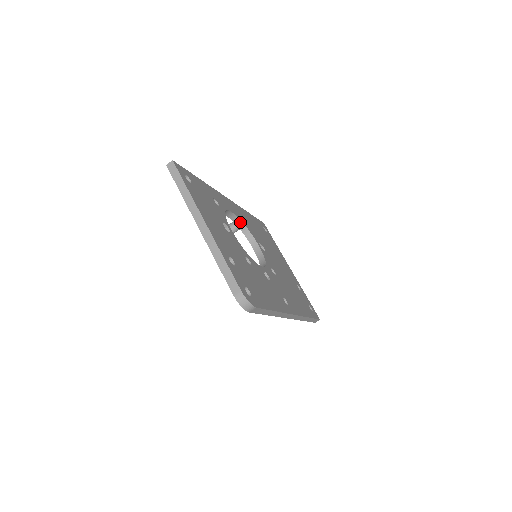
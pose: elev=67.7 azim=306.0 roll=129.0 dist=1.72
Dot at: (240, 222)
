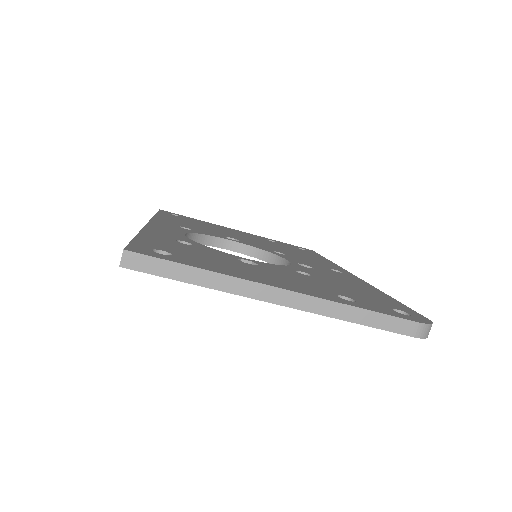
Dot at: (193, 236)
